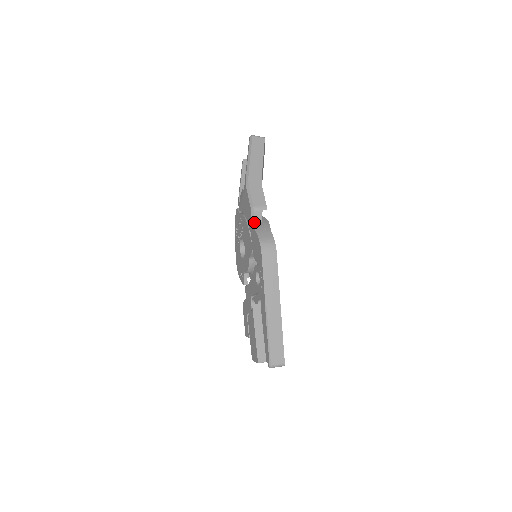
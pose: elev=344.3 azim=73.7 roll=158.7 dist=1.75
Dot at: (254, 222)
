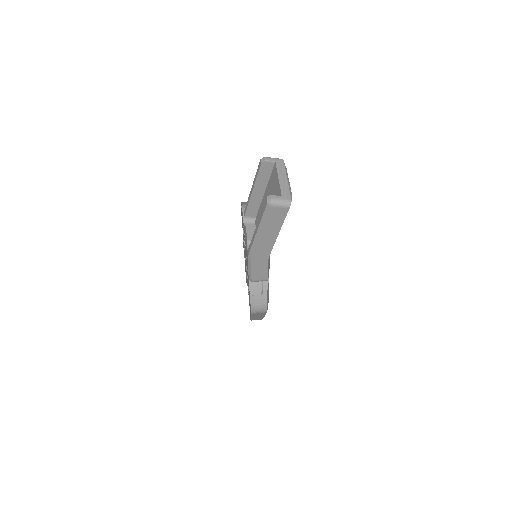
Dot at: occluded
